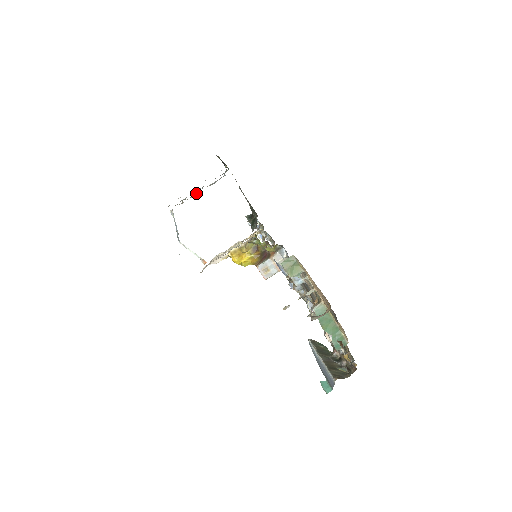
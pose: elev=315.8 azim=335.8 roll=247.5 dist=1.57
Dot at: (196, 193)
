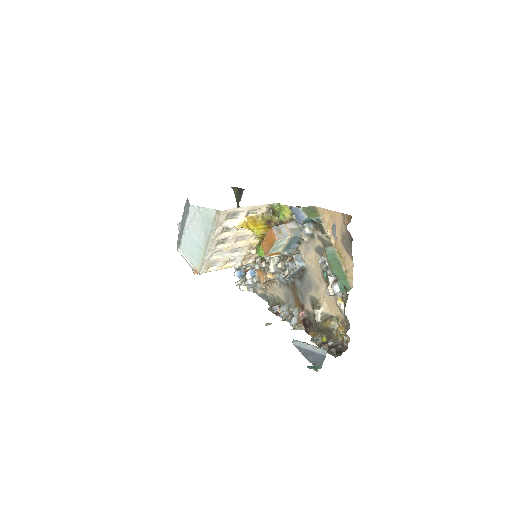
Dot at: occluded
